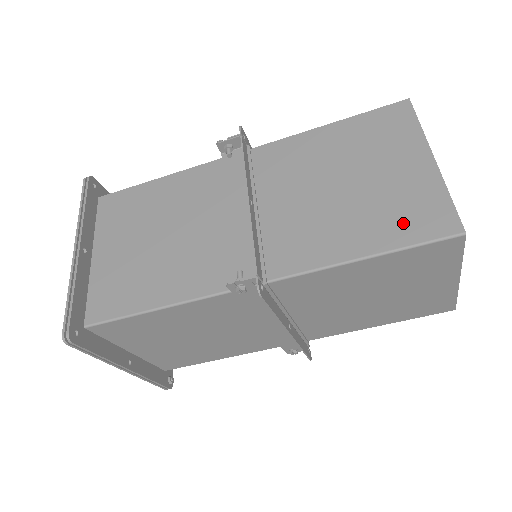
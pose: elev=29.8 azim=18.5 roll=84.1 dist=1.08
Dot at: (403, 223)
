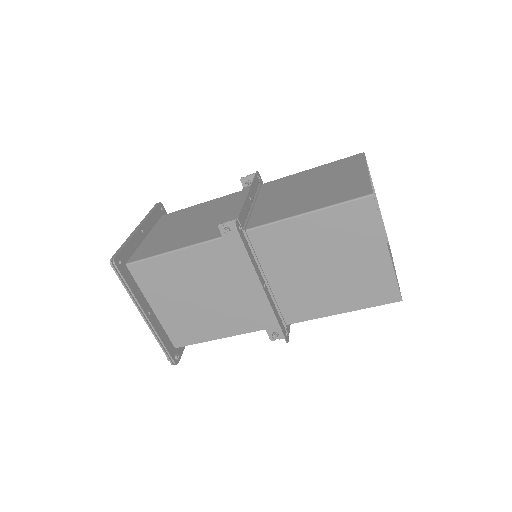
Dot at: (338, 196)
